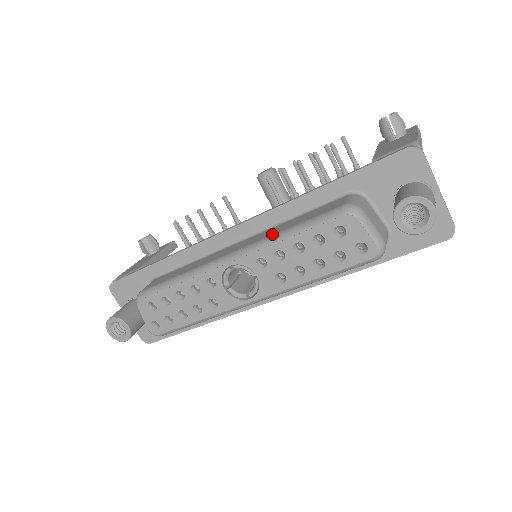
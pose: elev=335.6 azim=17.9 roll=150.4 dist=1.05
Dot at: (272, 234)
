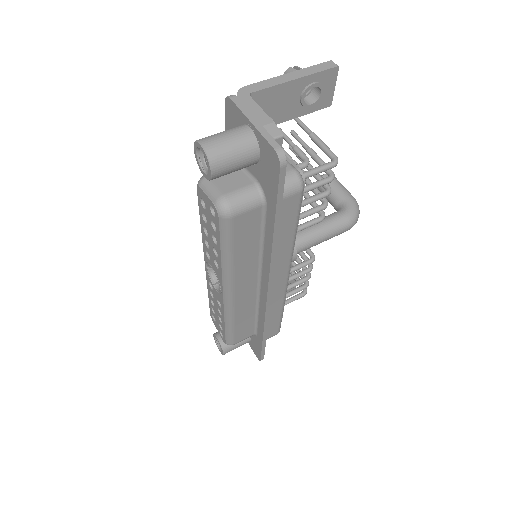
Dot at: occluded
